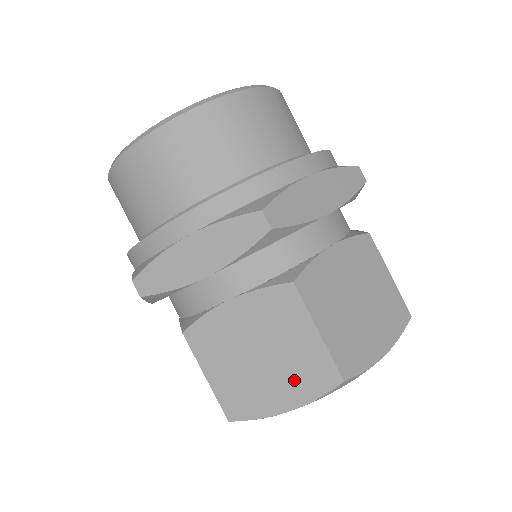
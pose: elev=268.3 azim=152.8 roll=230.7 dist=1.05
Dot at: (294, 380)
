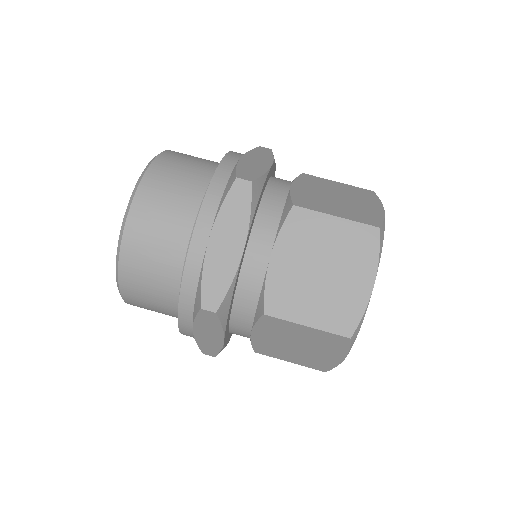
Dot at: (327, 348)
